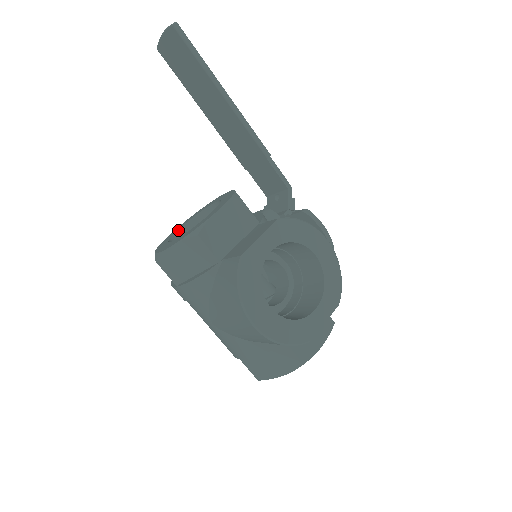
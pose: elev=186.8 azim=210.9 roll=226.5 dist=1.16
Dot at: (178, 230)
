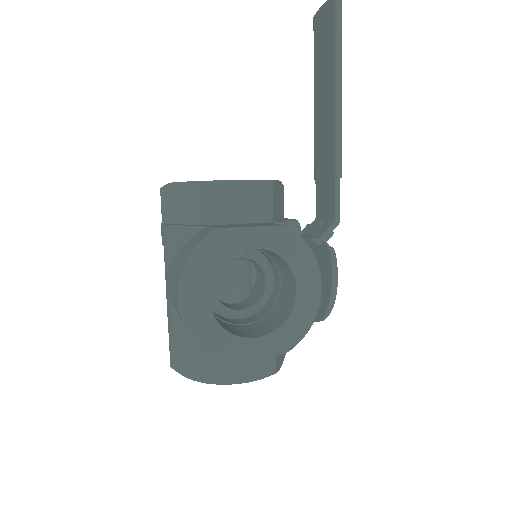
Dot at: occluded
